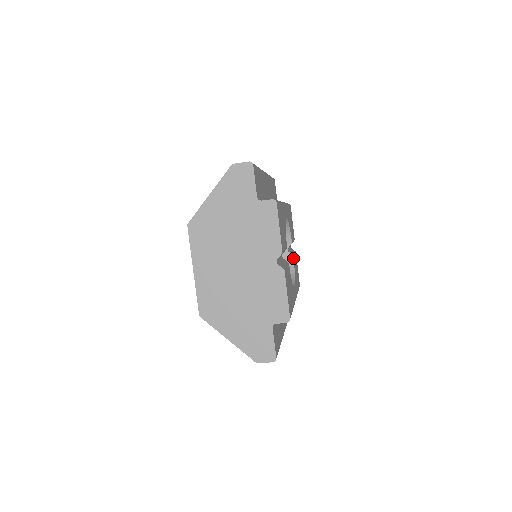
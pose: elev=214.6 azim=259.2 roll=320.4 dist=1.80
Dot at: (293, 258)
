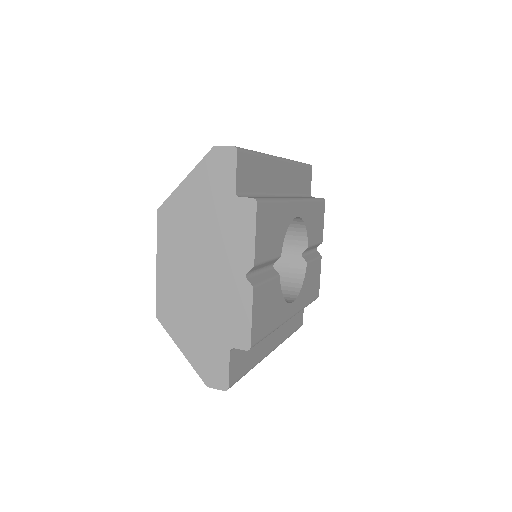
Dot at: (306, 265)
